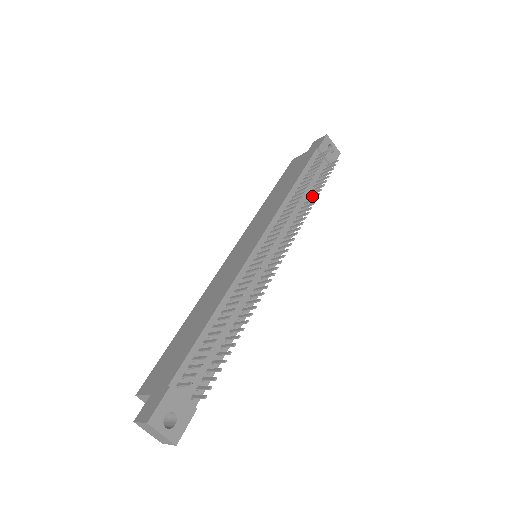
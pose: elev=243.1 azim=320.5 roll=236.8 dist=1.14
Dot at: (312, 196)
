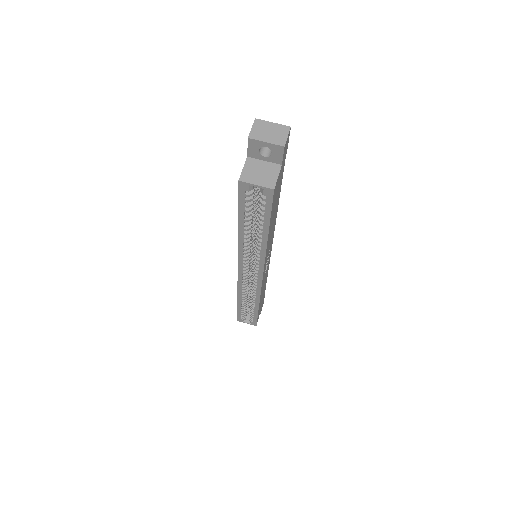
Dot at: occluded
